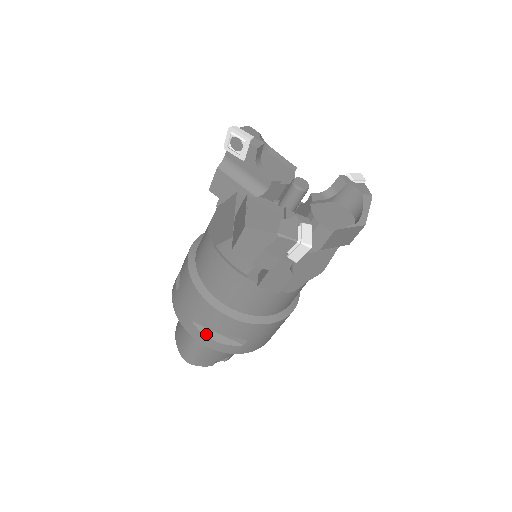
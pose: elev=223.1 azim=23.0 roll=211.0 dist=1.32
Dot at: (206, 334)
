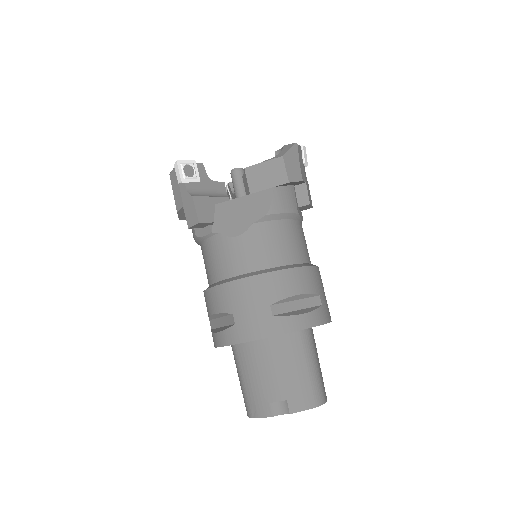
Dot at: (214, 332)
